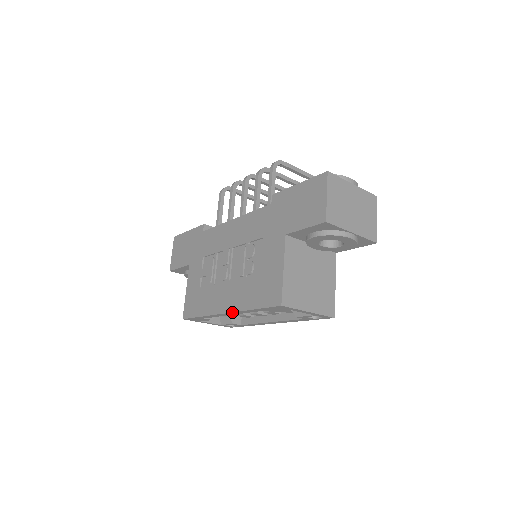
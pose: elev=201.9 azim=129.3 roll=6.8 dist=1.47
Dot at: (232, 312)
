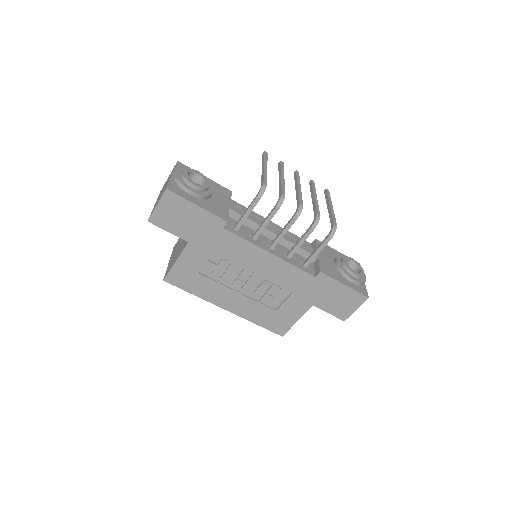
Dot at: occluded
